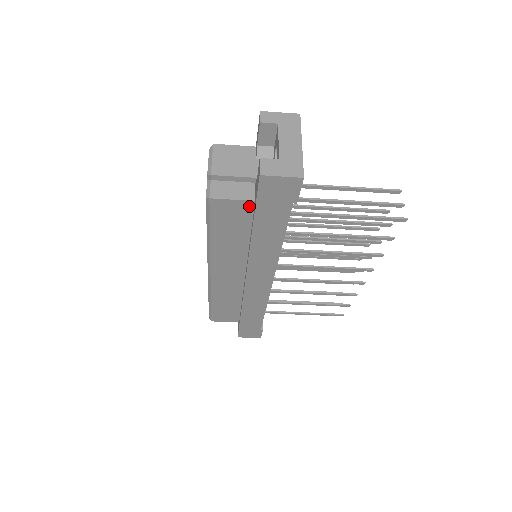
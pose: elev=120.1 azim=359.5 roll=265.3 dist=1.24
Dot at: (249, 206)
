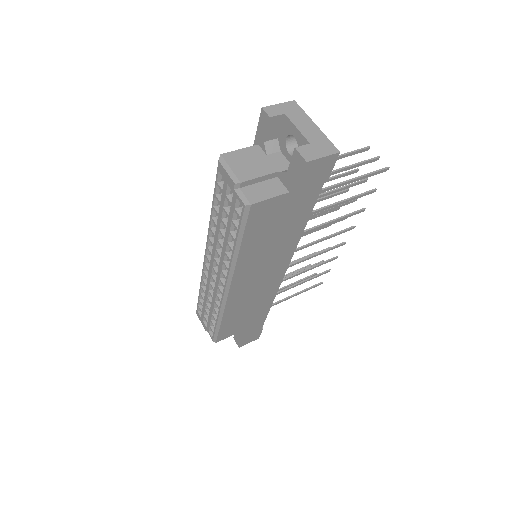
Dot at: (282, 200)
